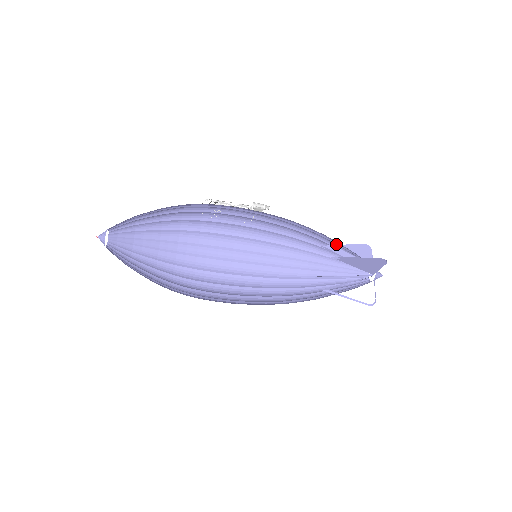
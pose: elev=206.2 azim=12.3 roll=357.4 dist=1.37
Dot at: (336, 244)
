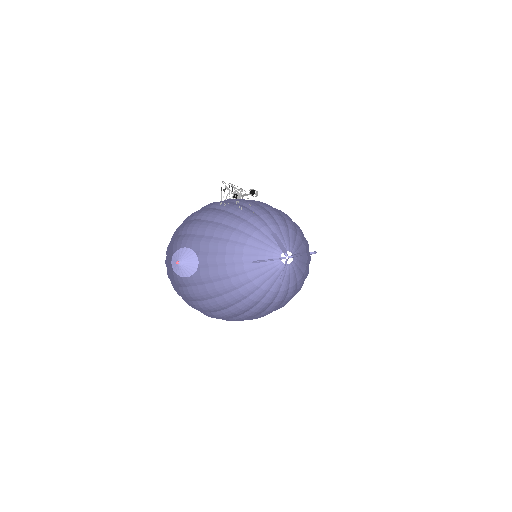
Dot at: (280, 232)
